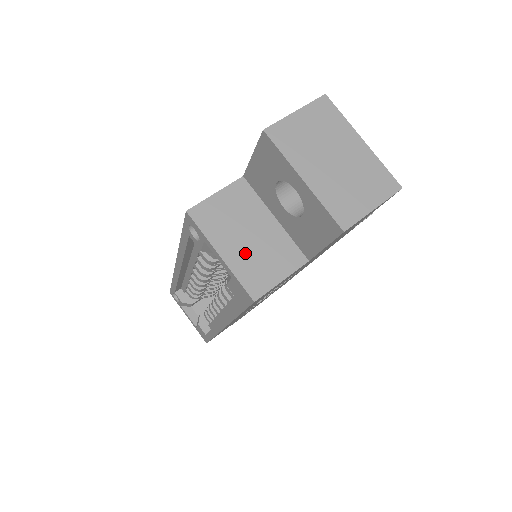
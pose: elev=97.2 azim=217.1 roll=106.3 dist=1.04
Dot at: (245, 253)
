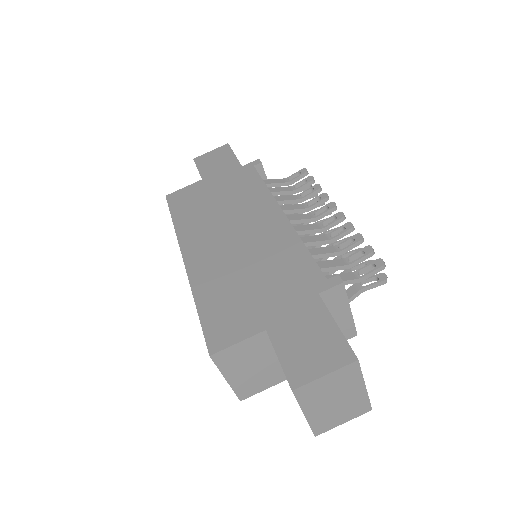
Dot at: (245, 377)
